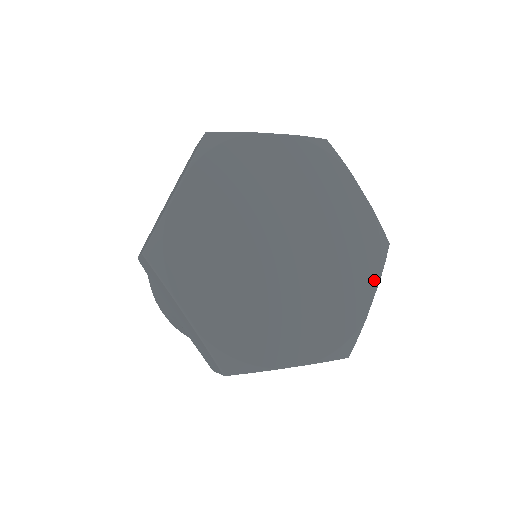
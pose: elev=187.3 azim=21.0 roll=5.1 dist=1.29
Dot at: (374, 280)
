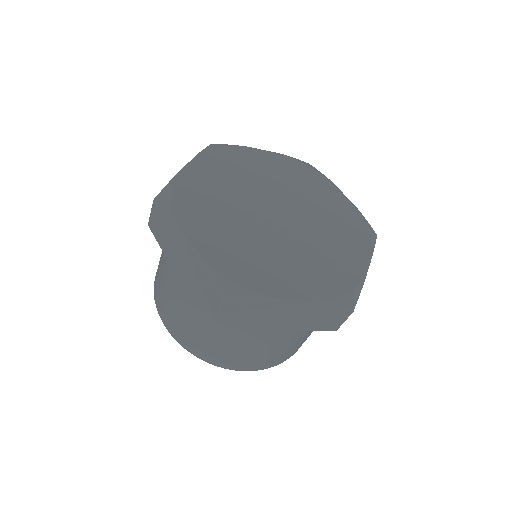
Dot at: (367, 252)
